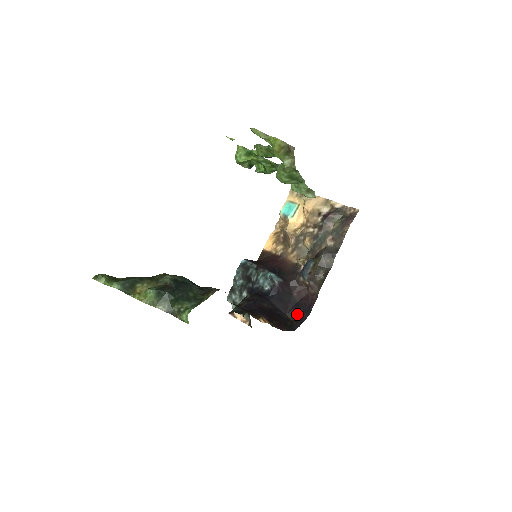
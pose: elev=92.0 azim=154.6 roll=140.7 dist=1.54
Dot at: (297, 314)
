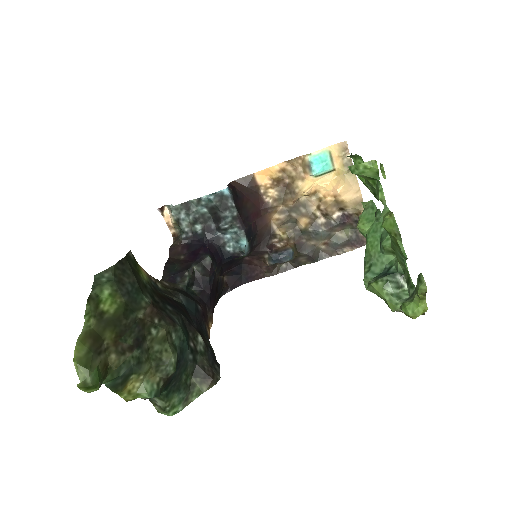
Dot at: (233, 277)
